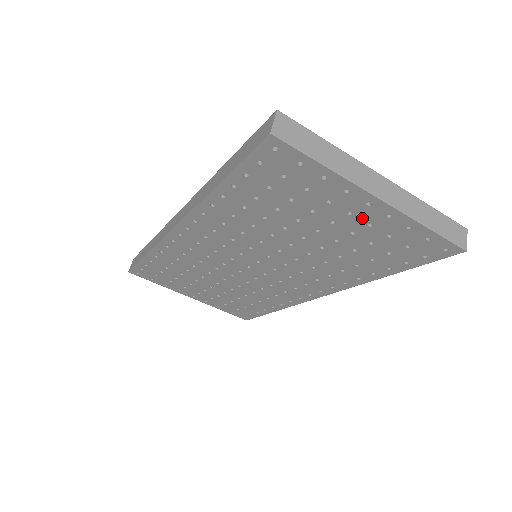
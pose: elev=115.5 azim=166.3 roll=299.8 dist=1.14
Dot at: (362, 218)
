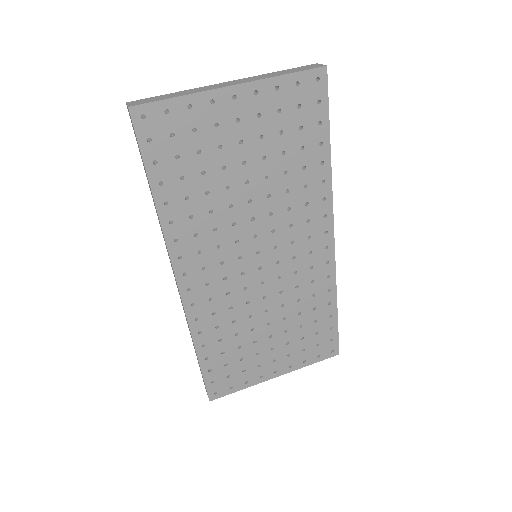
Dot at: (247, 115)
